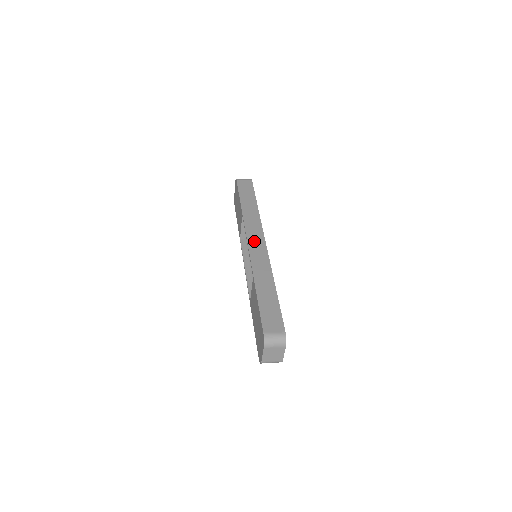
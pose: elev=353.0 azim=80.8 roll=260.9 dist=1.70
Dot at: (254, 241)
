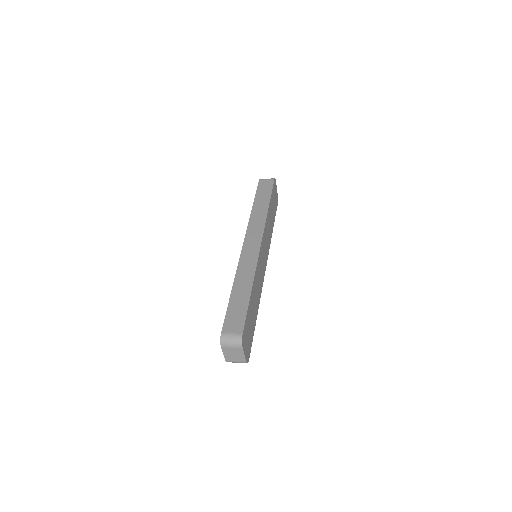
Dot at: (250, 241)
